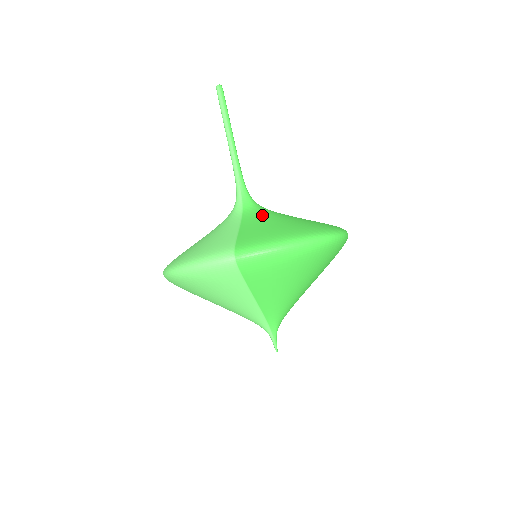
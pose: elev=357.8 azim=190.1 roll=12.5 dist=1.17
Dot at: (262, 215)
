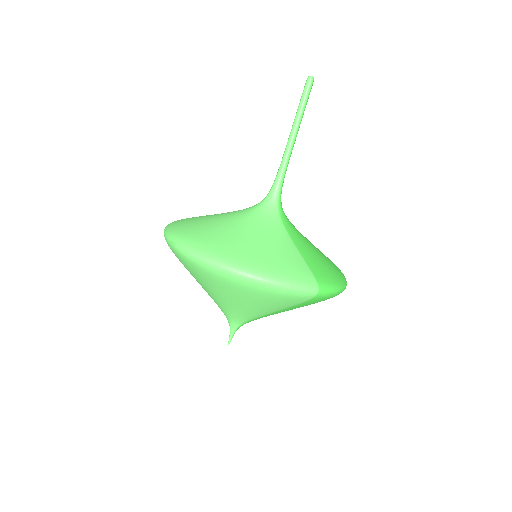
Dot at: (299, 233)
